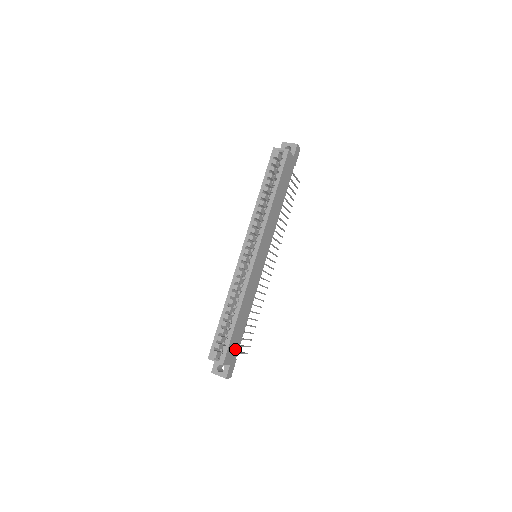
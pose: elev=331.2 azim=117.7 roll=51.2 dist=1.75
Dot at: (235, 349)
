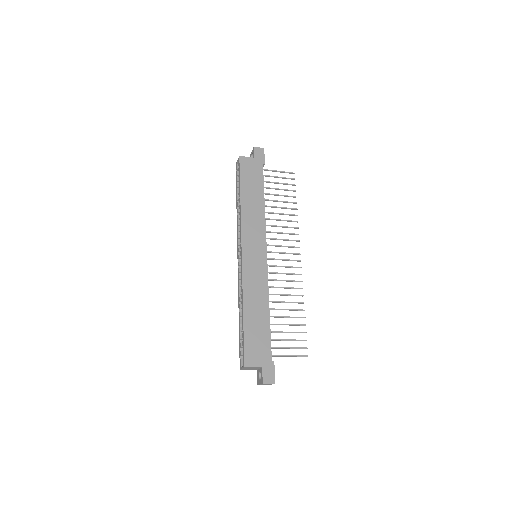
Dot at: (263, 350)
